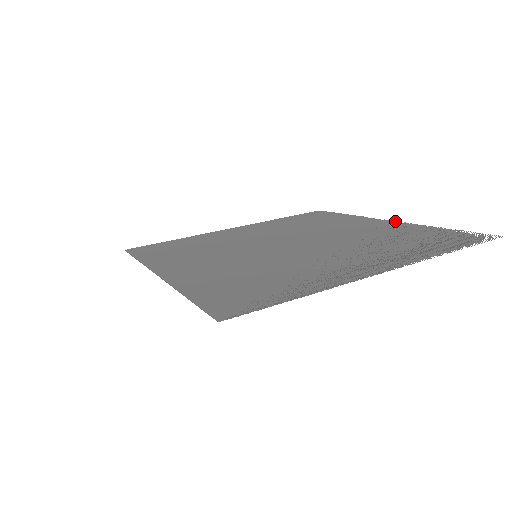
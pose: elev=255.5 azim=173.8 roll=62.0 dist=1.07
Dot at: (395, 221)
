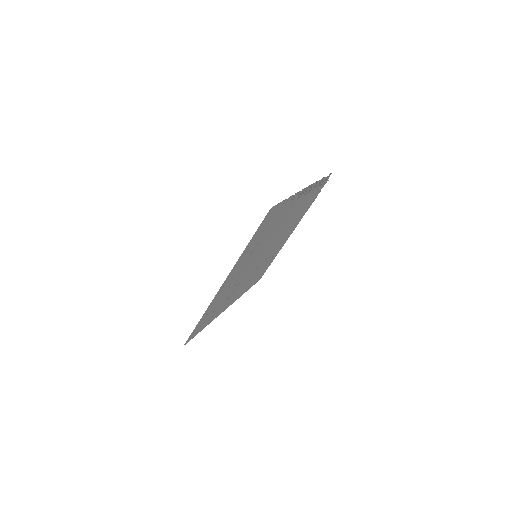
Dot at: occluded
